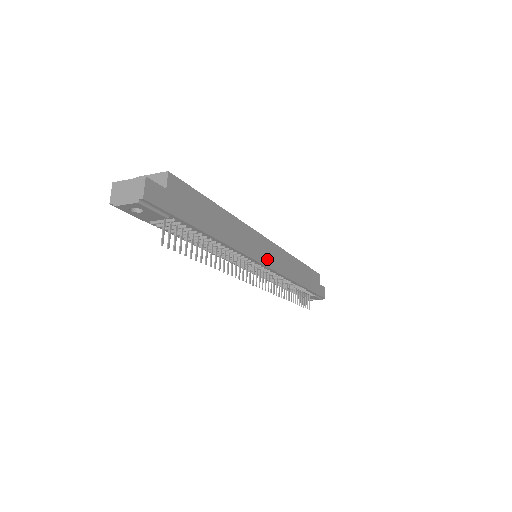
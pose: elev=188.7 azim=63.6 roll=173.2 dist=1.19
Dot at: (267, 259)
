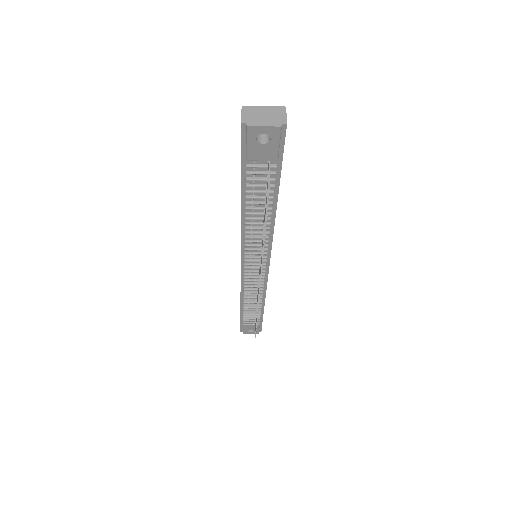
Dot at: occluded
